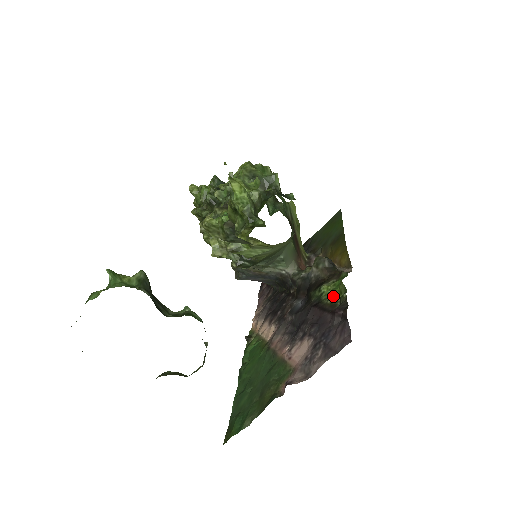
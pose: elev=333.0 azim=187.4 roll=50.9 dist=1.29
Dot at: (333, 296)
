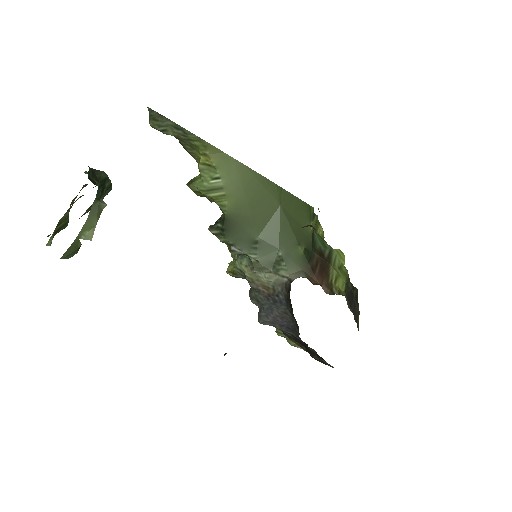
Dot at: occluded
